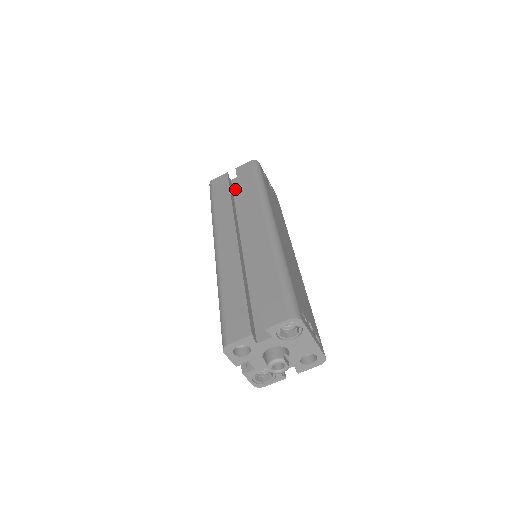
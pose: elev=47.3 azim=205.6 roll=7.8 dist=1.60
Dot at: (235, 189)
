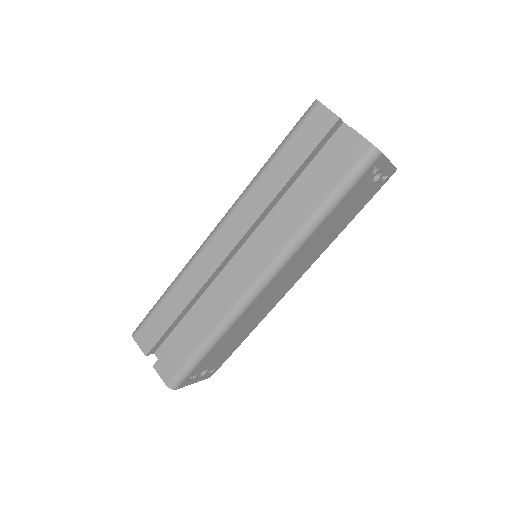
Dot at: (324, 152)
